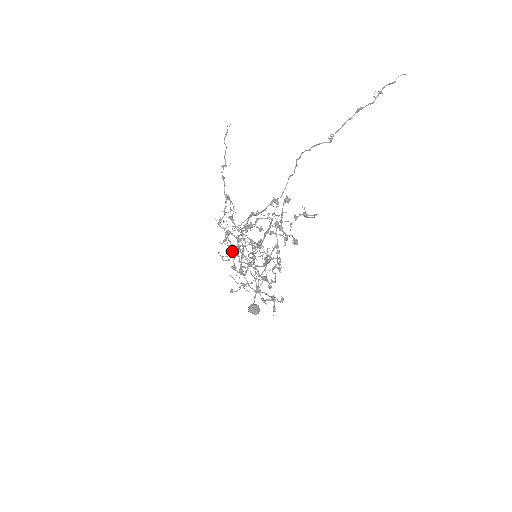
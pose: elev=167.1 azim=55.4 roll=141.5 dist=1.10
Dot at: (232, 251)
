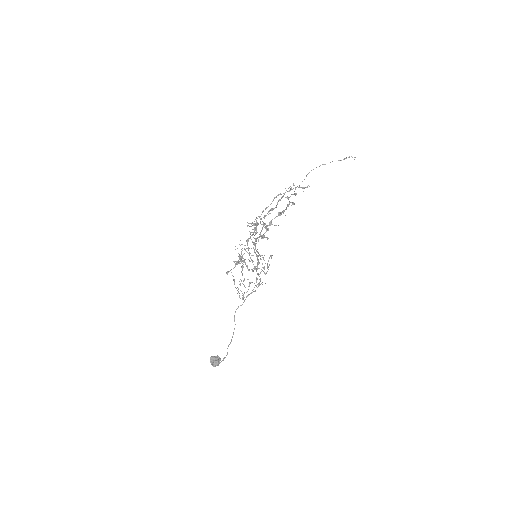
Dot at: occluded
